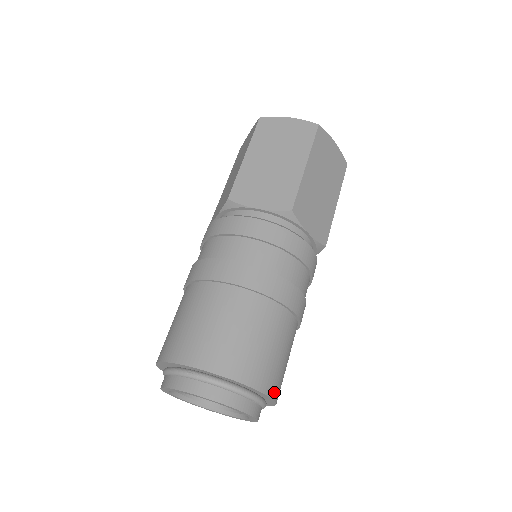
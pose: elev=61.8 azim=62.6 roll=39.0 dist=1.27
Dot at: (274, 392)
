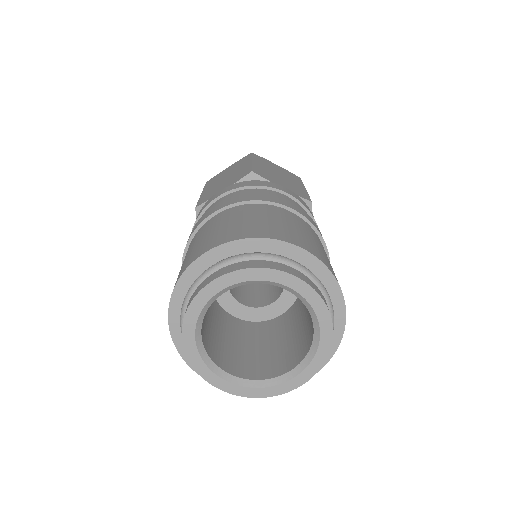
Dot at: (319, 258)
